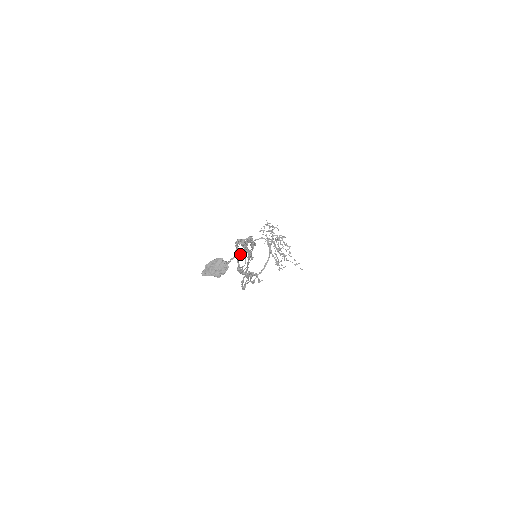
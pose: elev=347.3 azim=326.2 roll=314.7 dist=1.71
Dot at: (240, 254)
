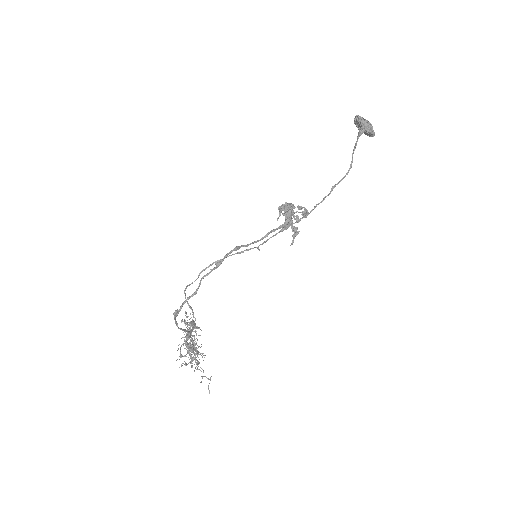
Dot at: (351, 165)
